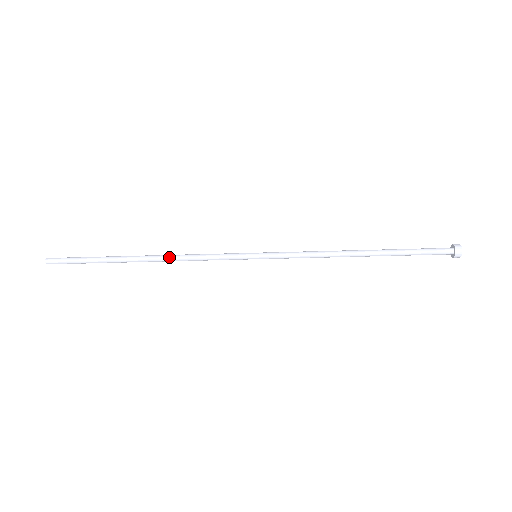
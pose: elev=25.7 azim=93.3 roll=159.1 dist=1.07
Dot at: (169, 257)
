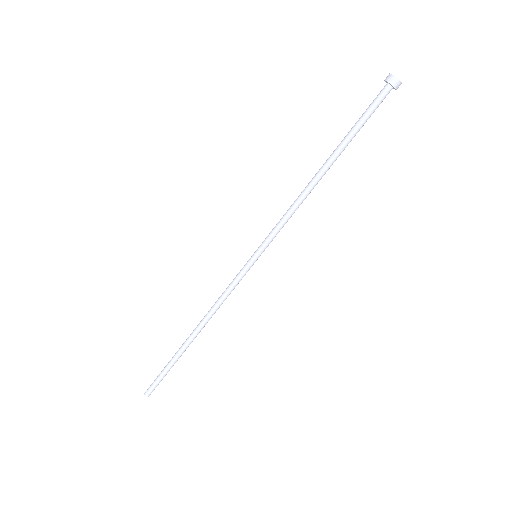
Dot at: (205, 315)
